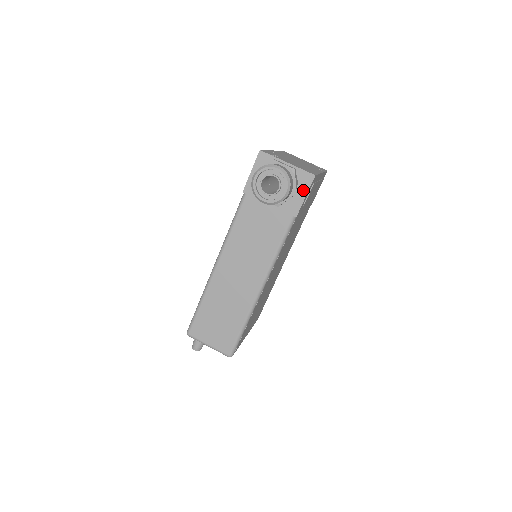
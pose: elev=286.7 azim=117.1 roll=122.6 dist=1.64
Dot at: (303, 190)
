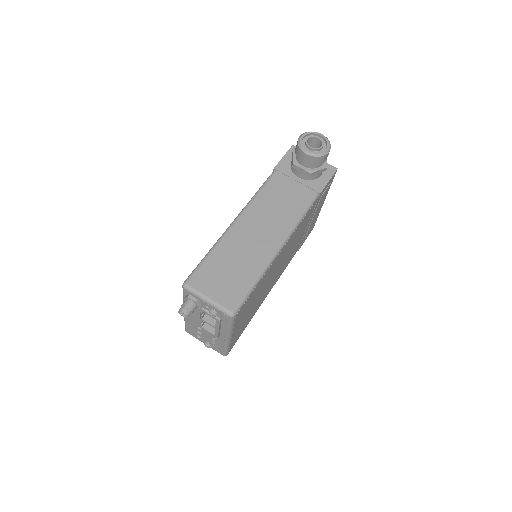
Dot at: (327, 176)
